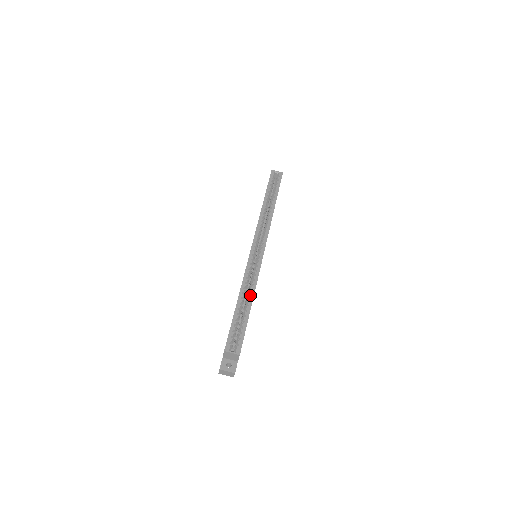
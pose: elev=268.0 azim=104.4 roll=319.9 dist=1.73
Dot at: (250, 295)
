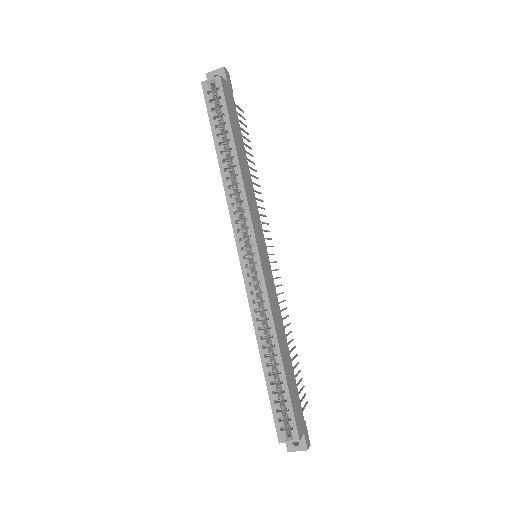
Dot at: (274, 342)
